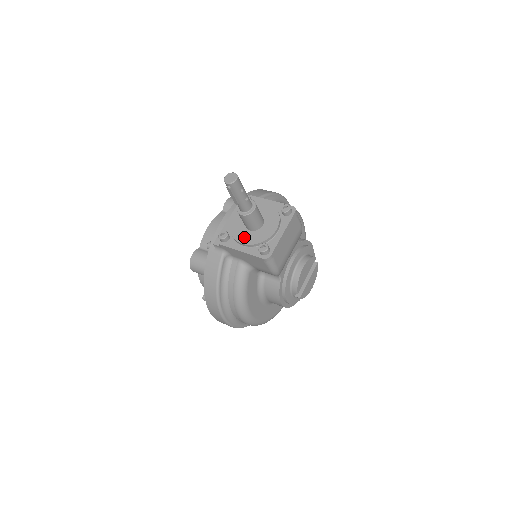
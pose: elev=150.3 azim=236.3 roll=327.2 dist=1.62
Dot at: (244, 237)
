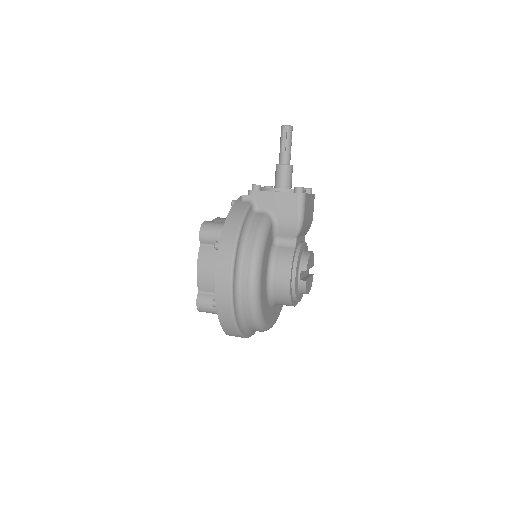
Dot at: occluded
